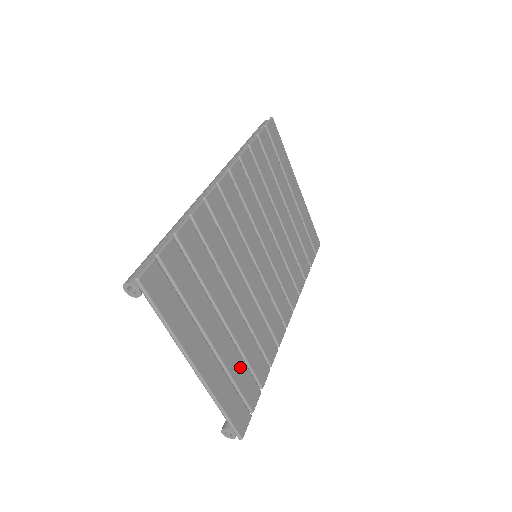
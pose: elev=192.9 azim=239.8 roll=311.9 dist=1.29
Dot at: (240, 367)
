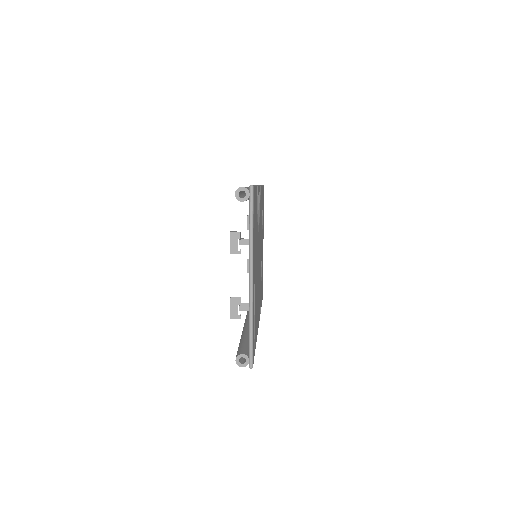
Dot at: (255, 313)
